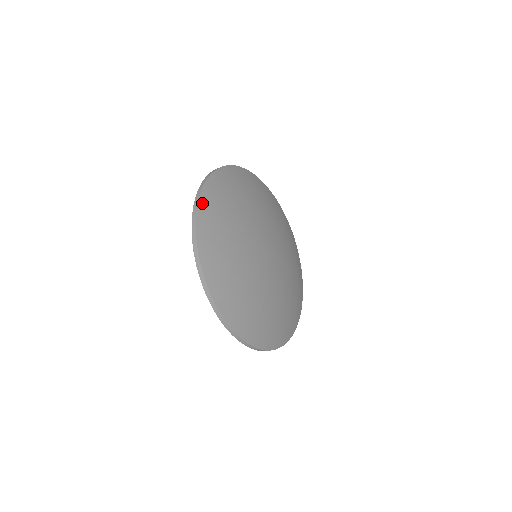
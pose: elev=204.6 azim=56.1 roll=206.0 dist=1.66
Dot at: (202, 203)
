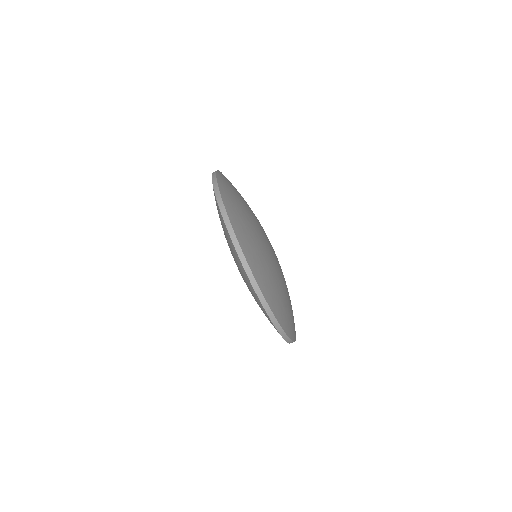
Dot at: occluded
